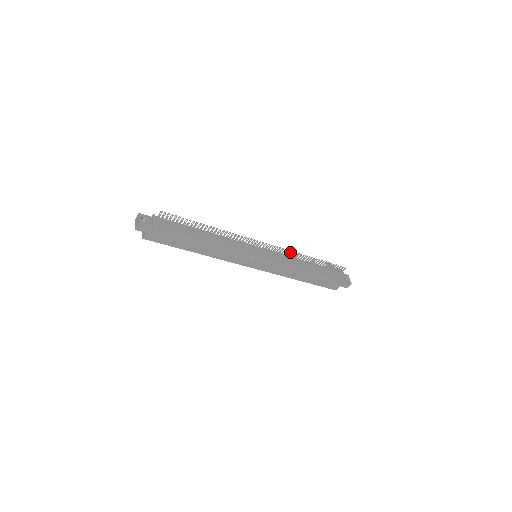
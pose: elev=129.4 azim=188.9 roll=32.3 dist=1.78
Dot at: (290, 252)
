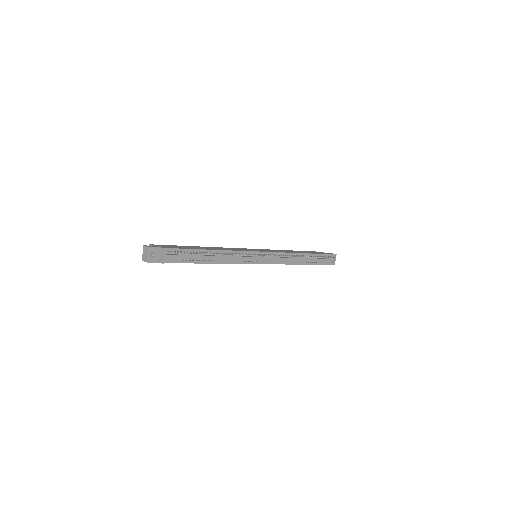
Dot at: (290, 256)
